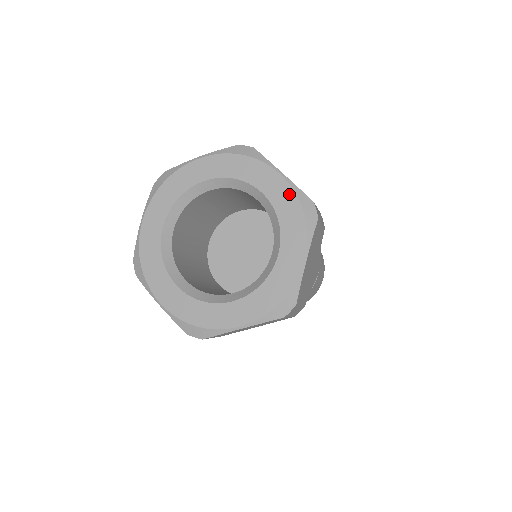
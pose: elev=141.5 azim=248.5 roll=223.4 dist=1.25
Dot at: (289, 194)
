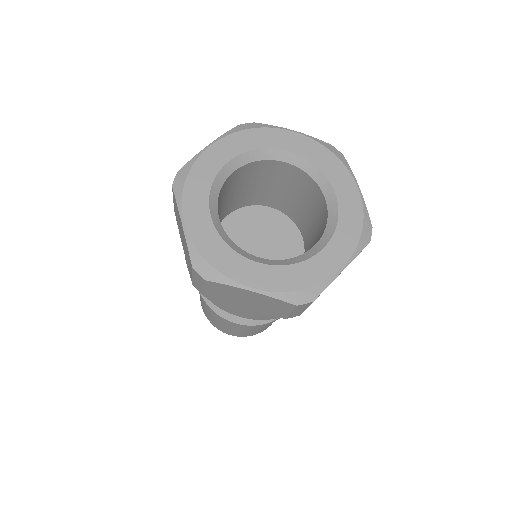
Dot at: (312, 144)
